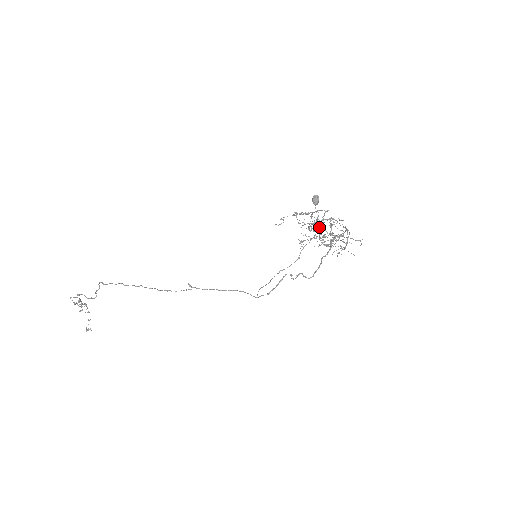
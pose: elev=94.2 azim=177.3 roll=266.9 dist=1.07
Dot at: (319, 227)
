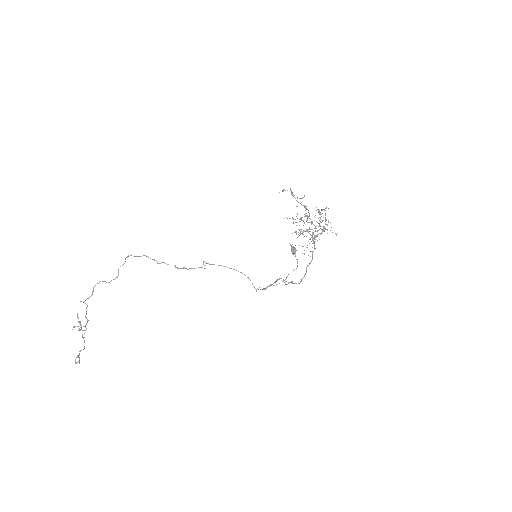
Dot at: (307, 215)
